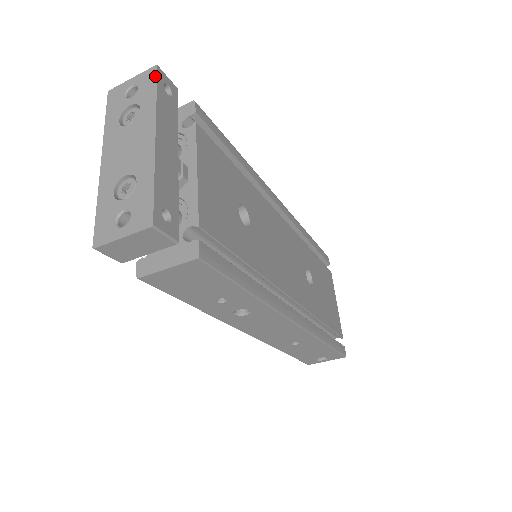
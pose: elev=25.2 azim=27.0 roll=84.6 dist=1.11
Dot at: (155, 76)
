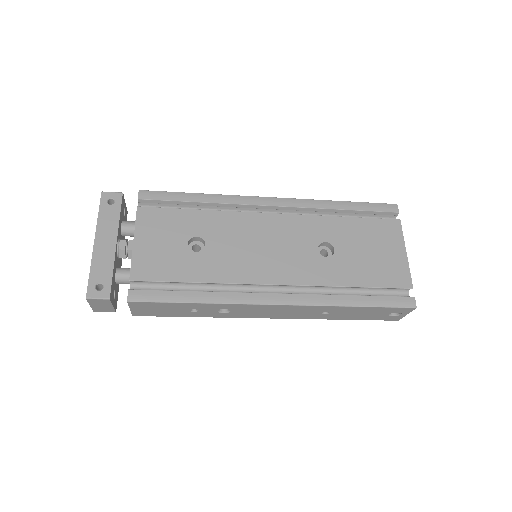
Dot at: (100, 200)
